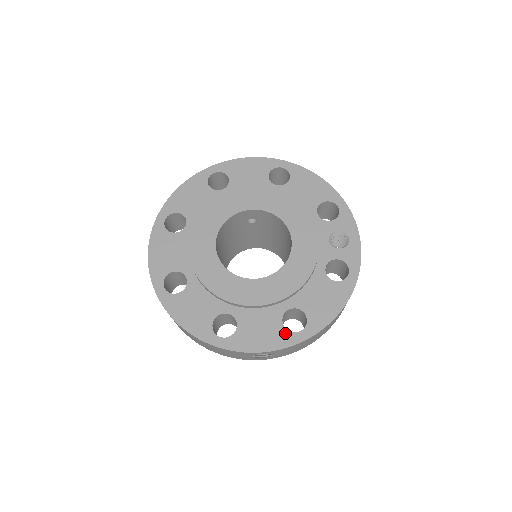
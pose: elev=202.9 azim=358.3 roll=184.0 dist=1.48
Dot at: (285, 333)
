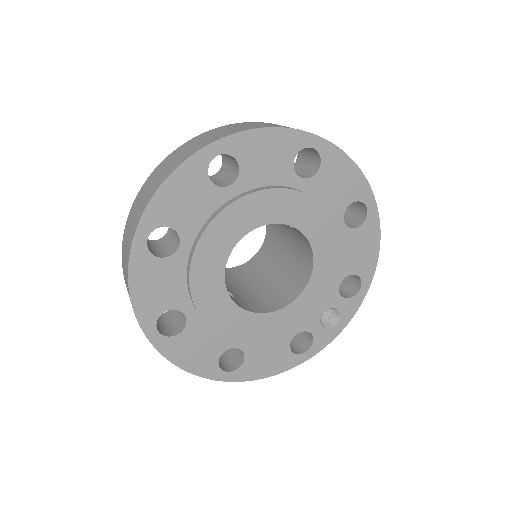
Dot at: (214, 365)
